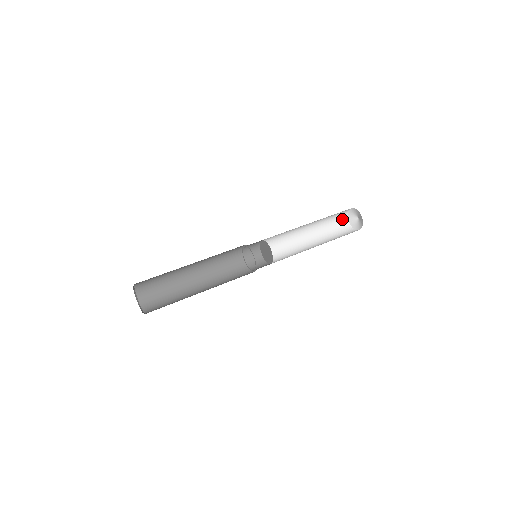
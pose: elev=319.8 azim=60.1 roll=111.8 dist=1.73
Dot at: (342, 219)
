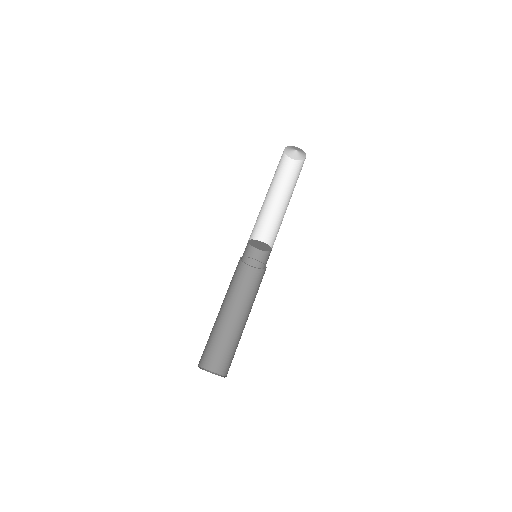
Dot at: (281, 156)
